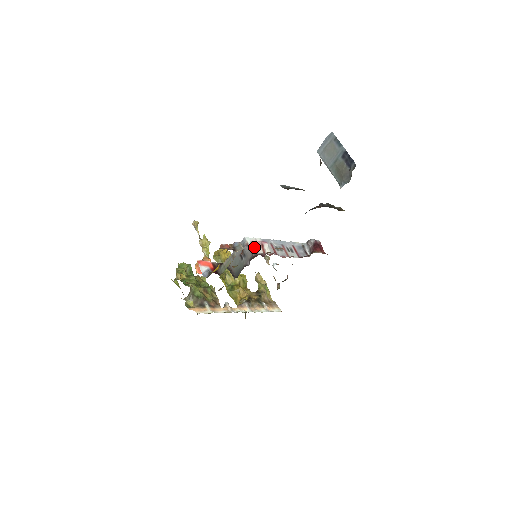
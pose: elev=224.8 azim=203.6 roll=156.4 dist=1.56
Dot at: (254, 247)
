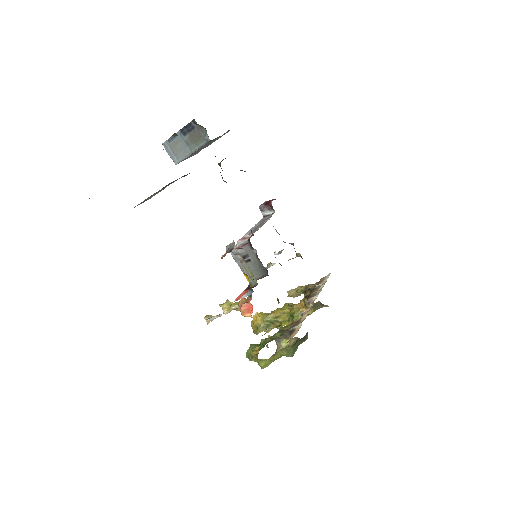
Dot at: (242, 244)
